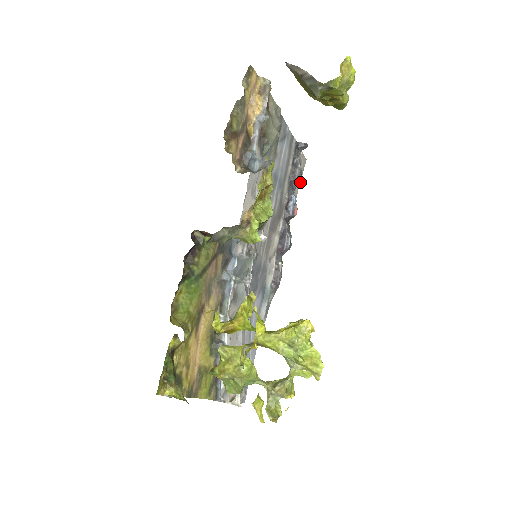
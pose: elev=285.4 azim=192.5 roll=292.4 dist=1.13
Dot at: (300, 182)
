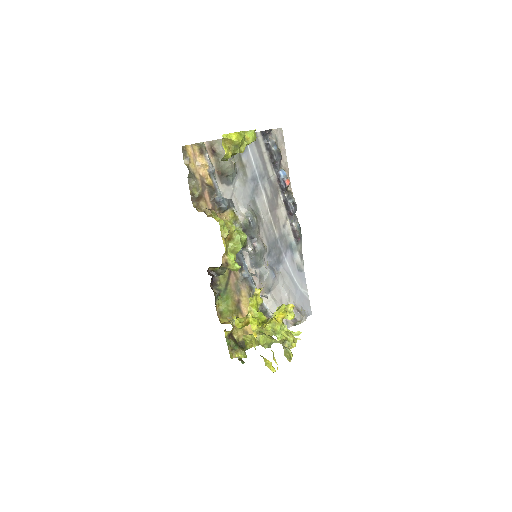
Dot at: (281, 158)
